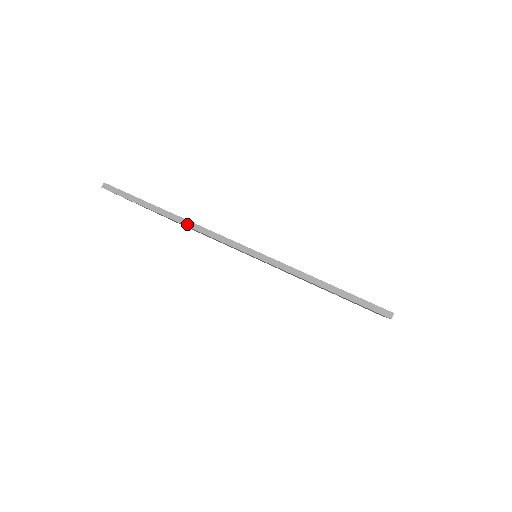
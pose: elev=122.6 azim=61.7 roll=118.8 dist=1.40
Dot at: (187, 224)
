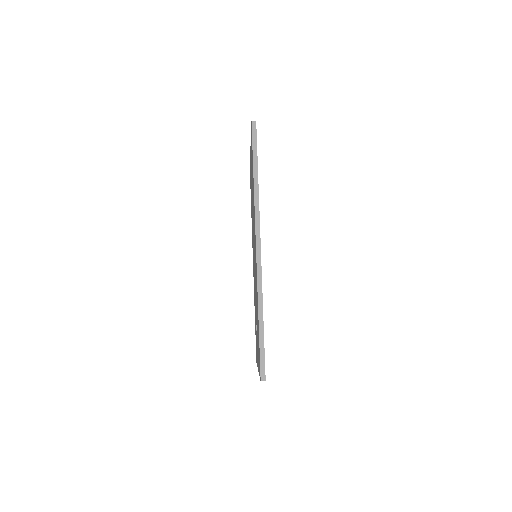
Dot at: (256, 204)
